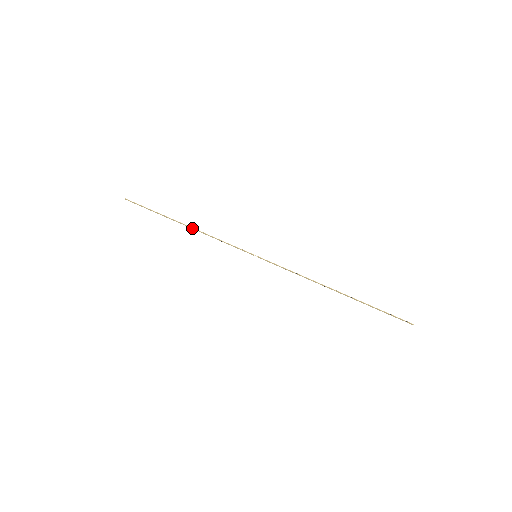
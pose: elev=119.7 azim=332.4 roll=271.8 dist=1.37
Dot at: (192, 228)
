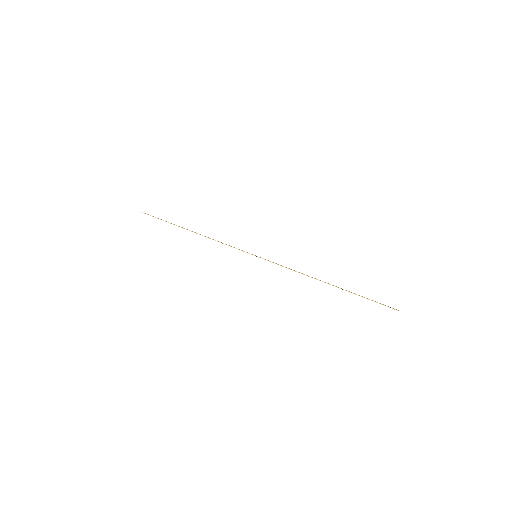
Dot at: occluded
